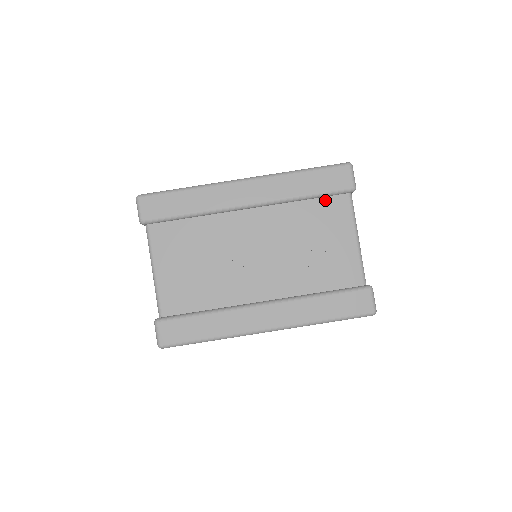
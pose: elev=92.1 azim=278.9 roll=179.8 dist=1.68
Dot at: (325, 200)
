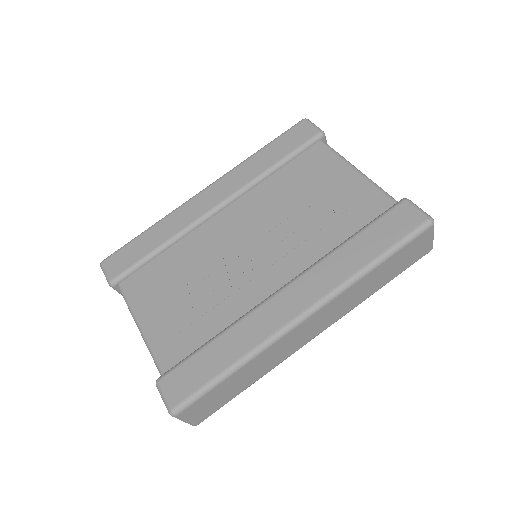
Dot at: (298, 159)
